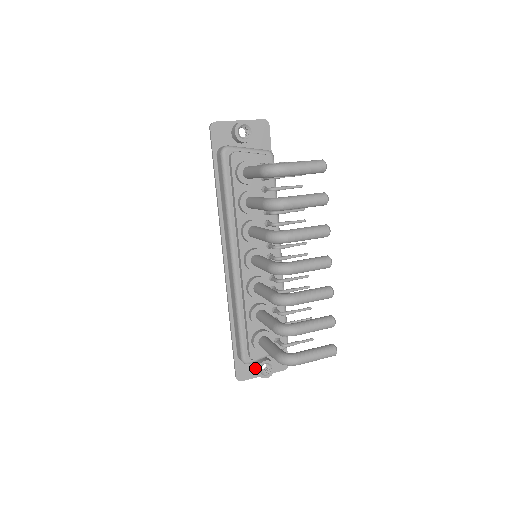
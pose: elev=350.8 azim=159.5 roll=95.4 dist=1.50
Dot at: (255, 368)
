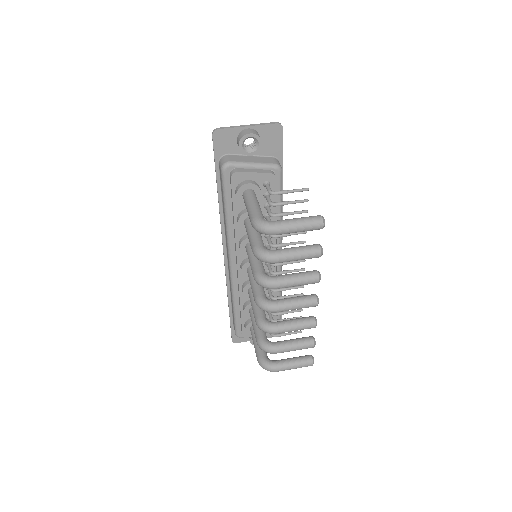
Dot at: (249, 337)
